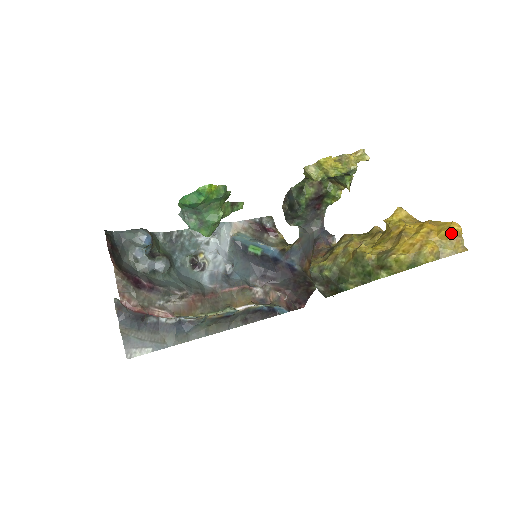
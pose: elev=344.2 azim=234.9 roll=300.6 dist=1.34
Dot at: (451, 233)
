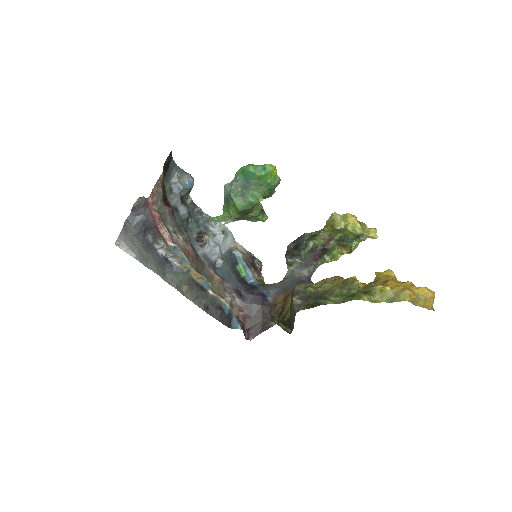
Dot at: (428, 292)
